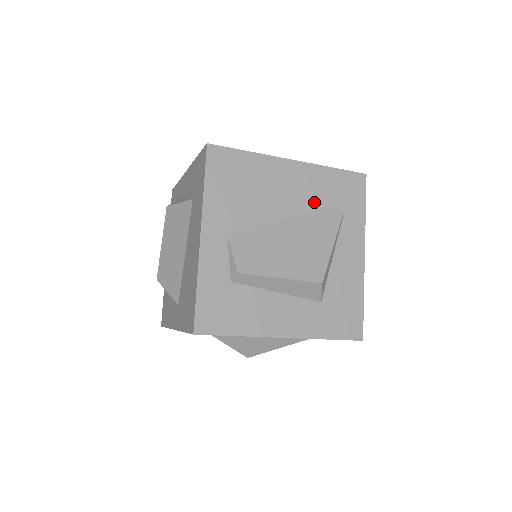
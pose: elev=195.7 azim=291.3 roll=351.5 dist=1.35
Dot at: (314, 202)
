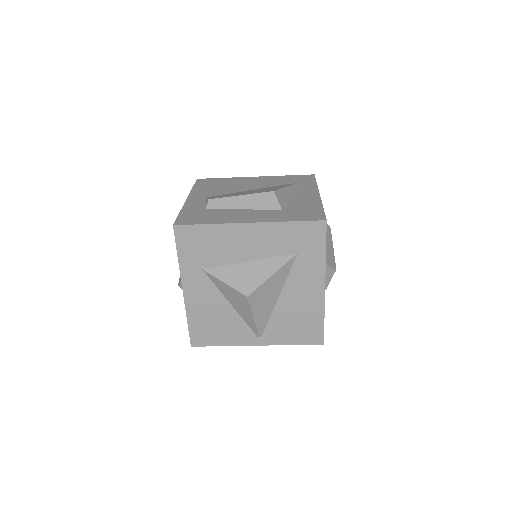
Dot at: (273, 184)
